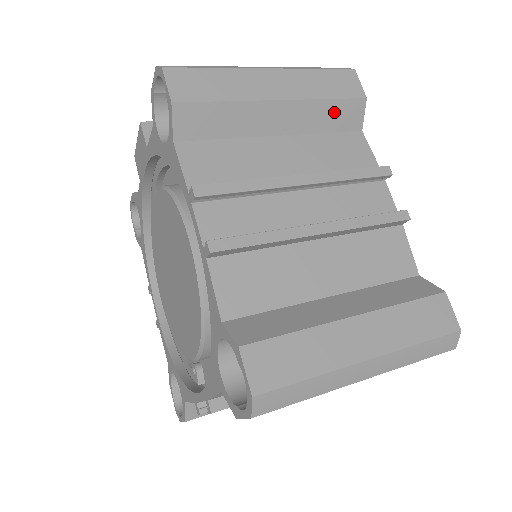
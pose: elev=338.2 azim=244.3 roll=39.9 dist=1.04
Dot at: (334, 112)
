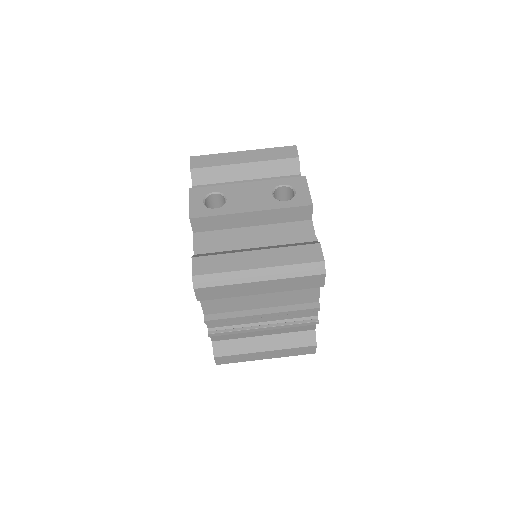
Dot at: occluded
